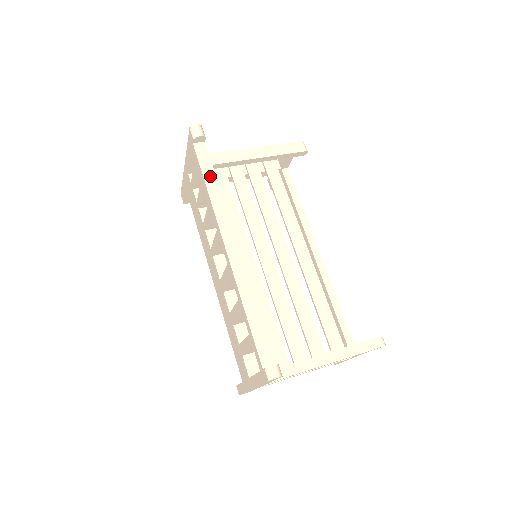
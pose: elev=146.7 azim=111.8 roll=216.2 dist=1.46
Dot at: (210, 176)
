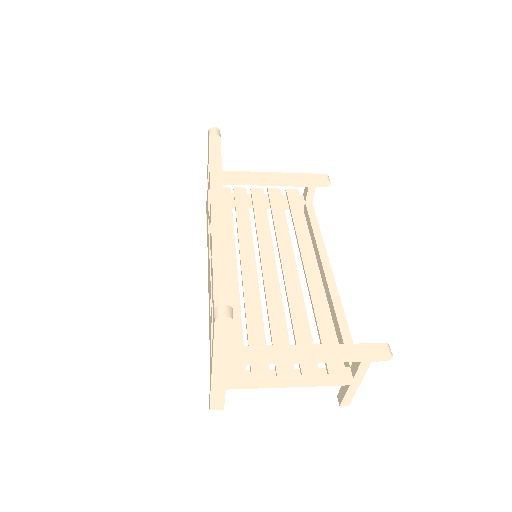
Dot at: (216, 163)
